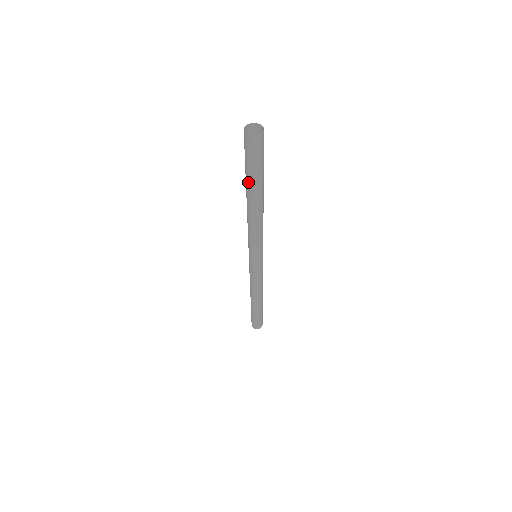
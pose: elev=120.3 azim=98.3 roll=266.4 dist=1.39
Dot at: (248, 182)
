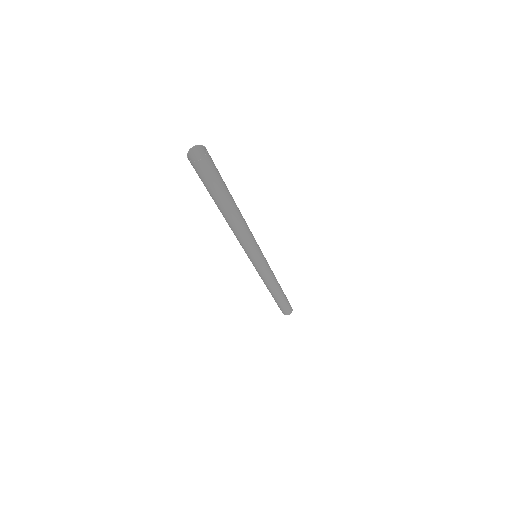
Dot at: (216, 200)
